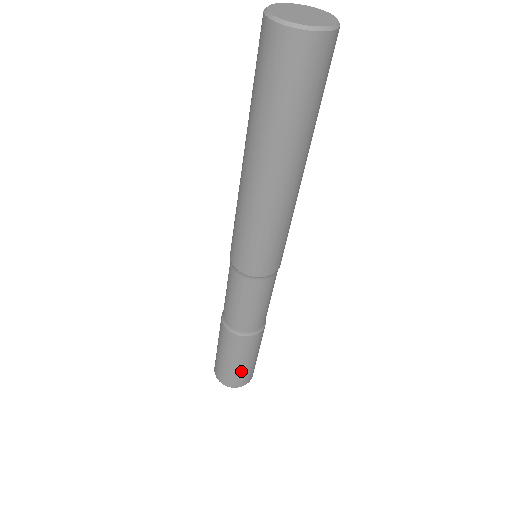
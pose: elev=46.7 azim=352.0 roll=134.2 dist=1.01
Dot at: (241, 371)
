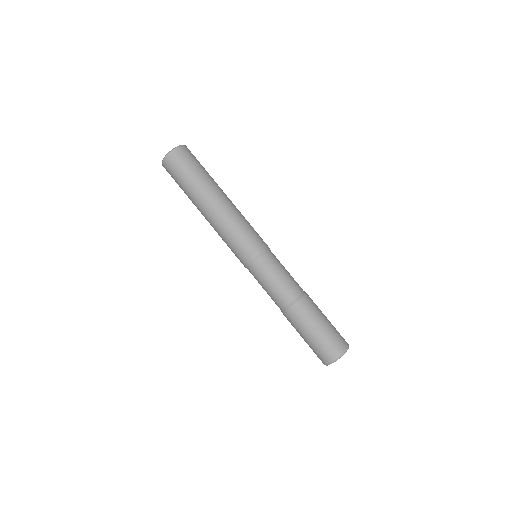
Dot at: (333, 330)
